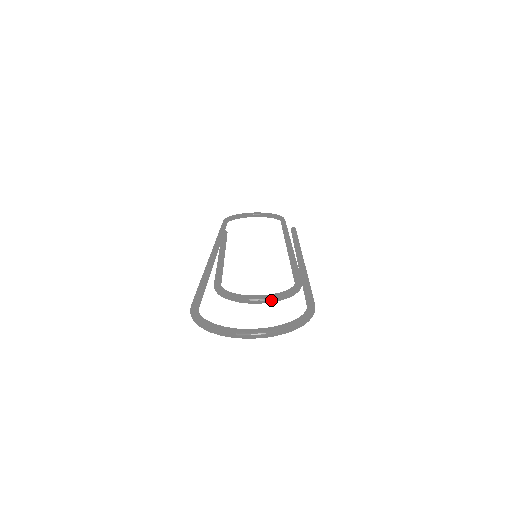
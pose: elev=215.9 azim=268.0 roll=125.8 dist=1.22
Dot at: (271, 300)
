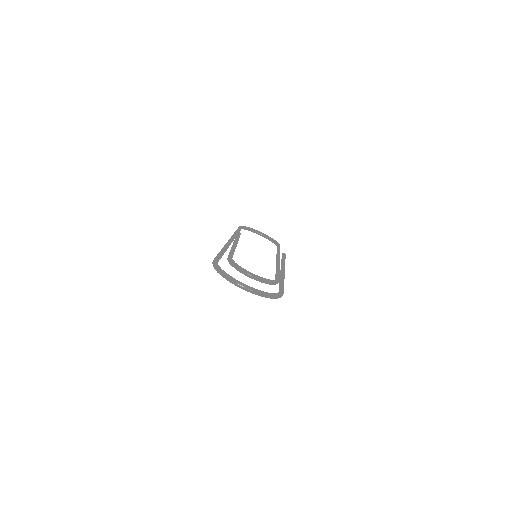
Dot at: (259, 280)
